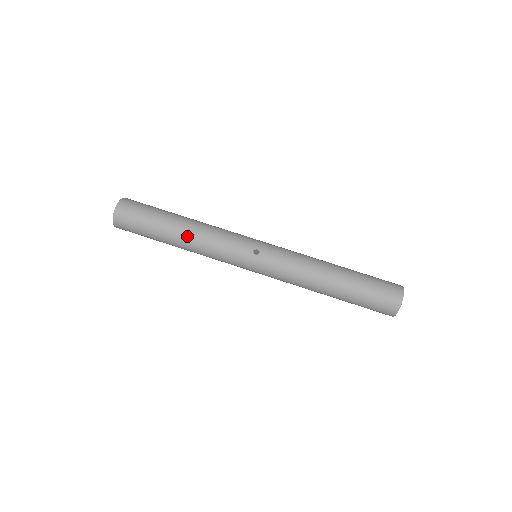
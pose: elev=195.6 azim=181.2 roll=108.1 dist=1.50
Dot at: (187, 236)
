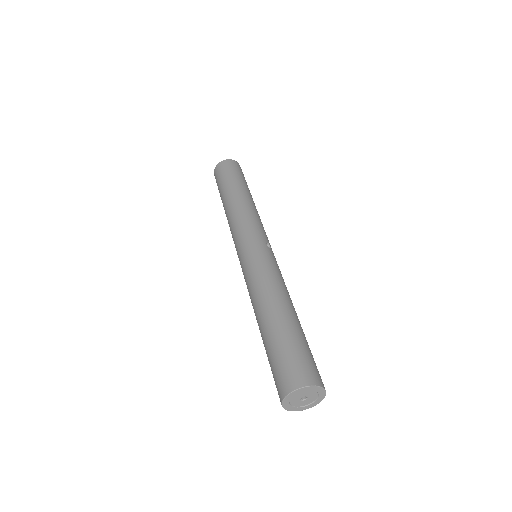
Dot at: (248, 199)
